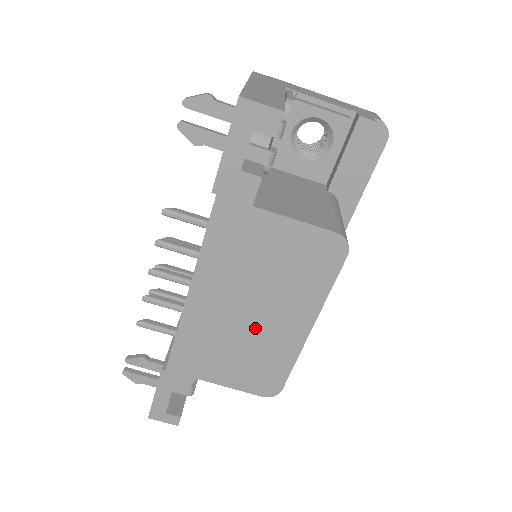
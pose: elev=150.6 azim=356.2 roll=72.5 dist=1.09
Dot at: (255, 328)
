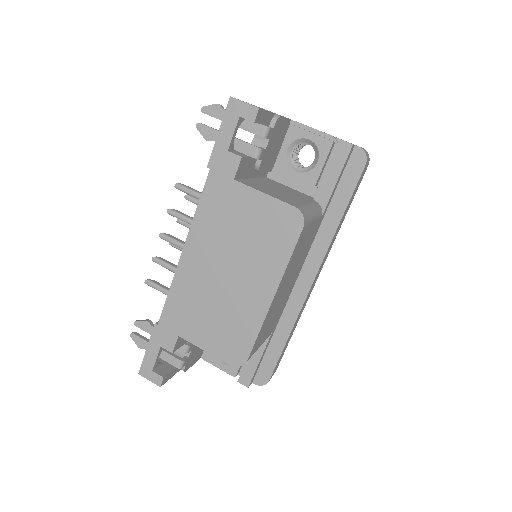
Dot at: (229, 291)
